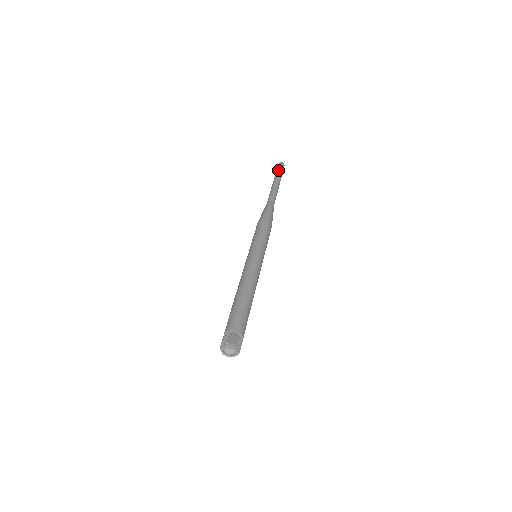
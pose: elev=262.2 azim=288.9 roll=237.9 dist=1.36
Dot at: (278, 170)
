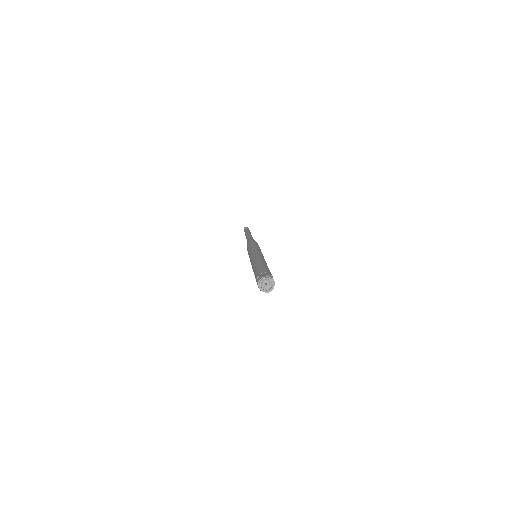
Dot at: (245, 229)
